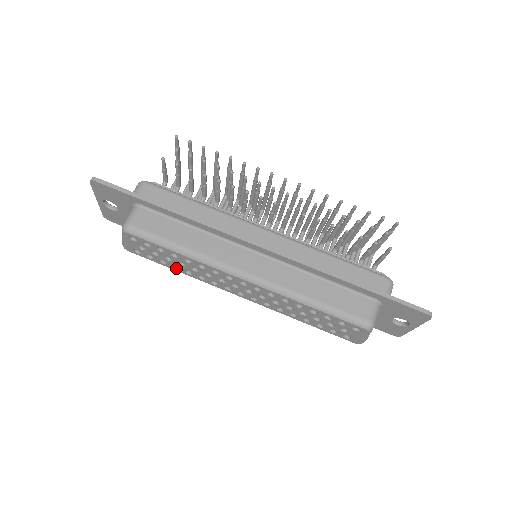
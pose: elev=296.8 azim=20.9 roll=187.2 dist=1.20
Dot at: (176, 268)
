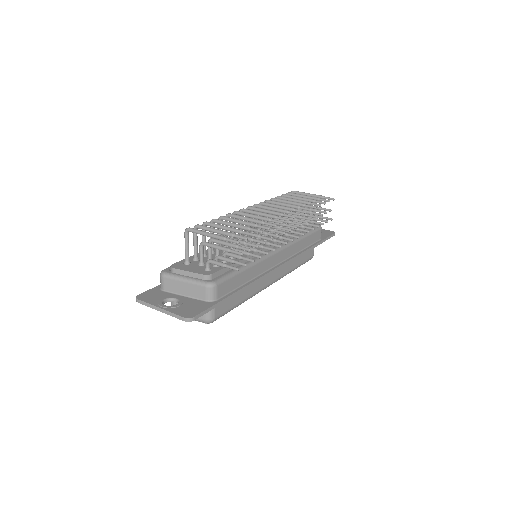
Dot at: occluded
